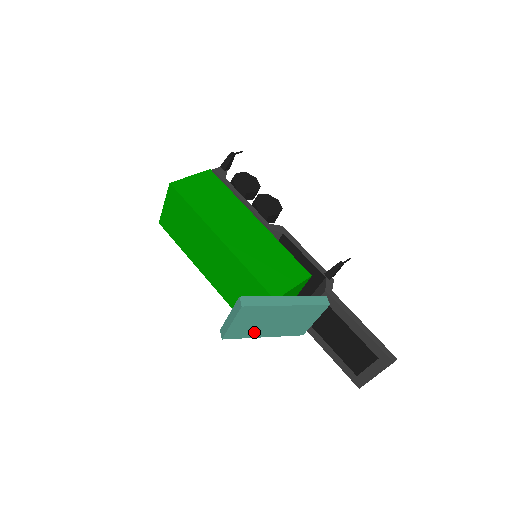
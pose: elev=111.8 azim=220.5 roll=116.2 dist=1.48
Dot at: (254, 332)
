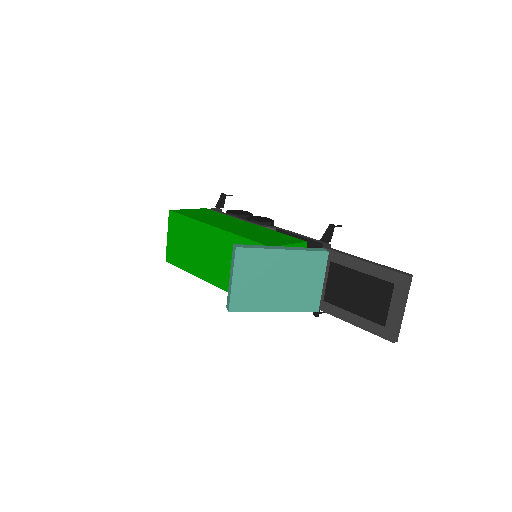
Dot at: (261, 300)
